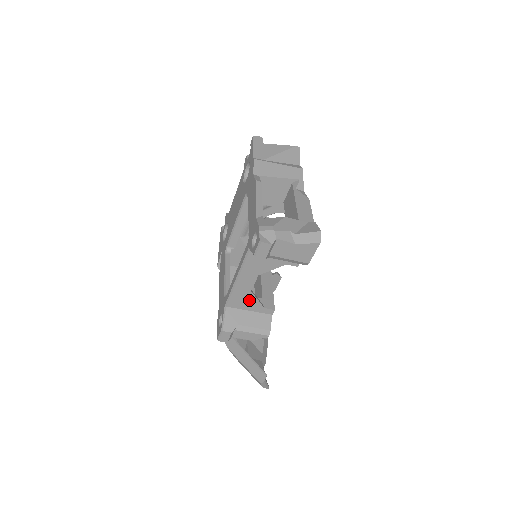
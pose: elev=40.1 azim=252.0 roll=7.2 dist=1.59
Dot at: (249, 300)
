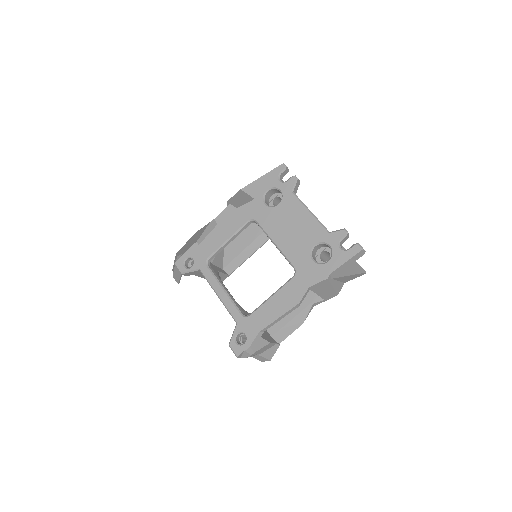
Dot at: occluded
